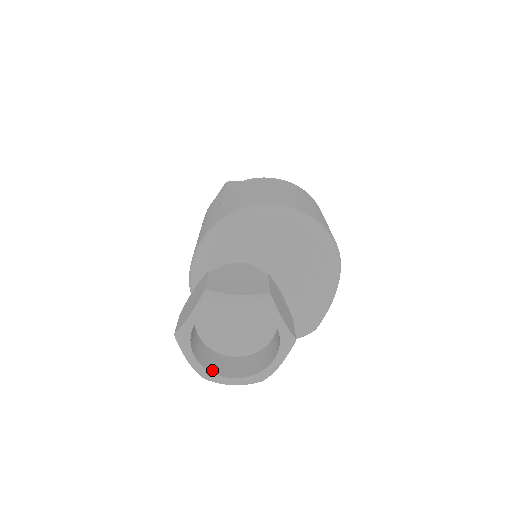
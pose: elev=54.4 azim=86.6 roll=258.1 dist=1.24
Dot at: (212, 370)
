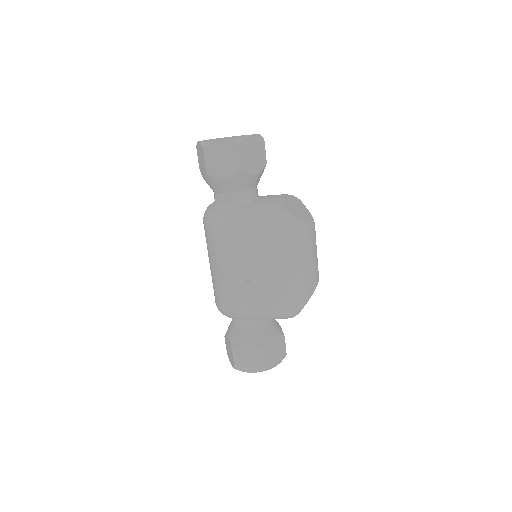
Dot at: occluded
